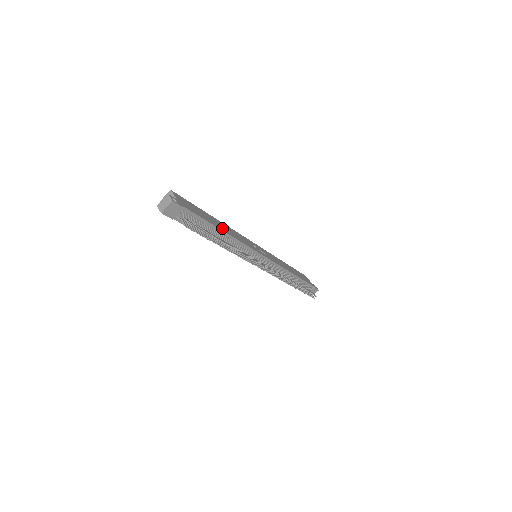
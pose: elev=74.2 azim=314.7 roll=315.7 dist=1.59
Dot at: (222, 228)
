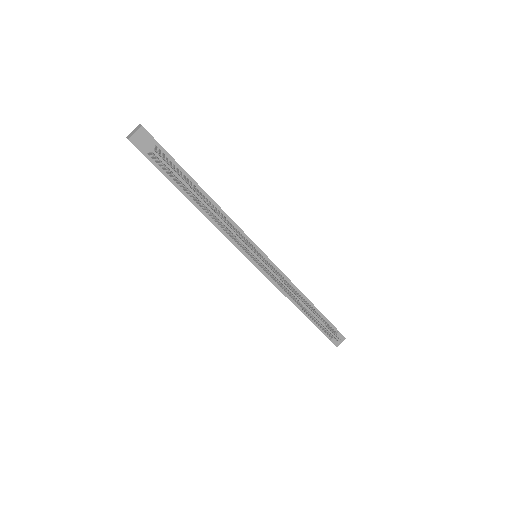
Dot at: occluded
